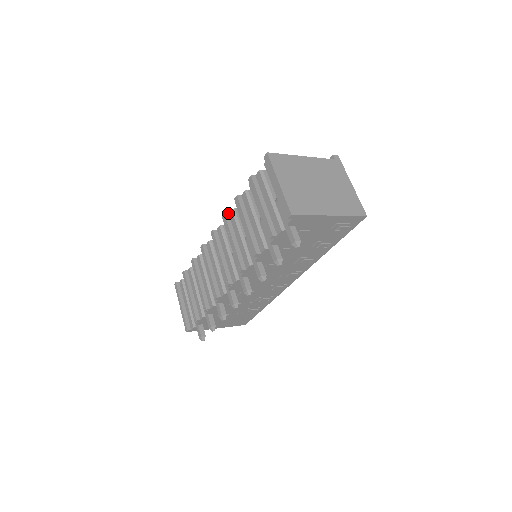
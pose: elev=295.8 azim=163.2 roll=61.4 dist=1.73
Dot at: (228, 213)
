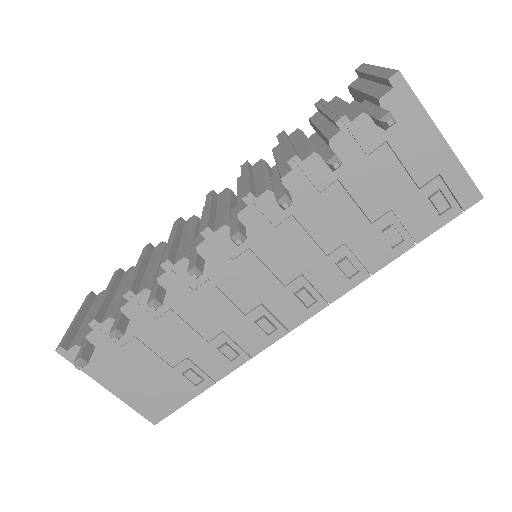
Dot at: occluded
